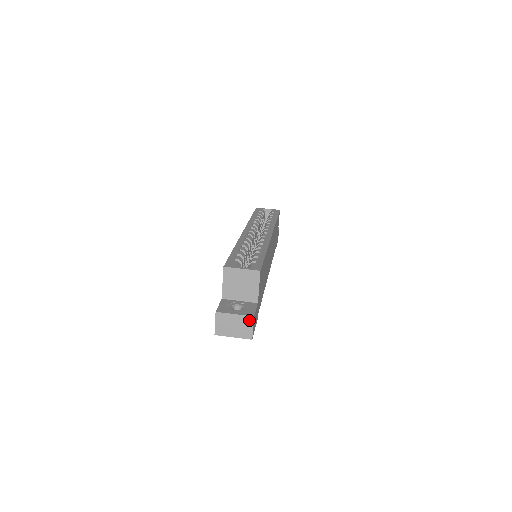
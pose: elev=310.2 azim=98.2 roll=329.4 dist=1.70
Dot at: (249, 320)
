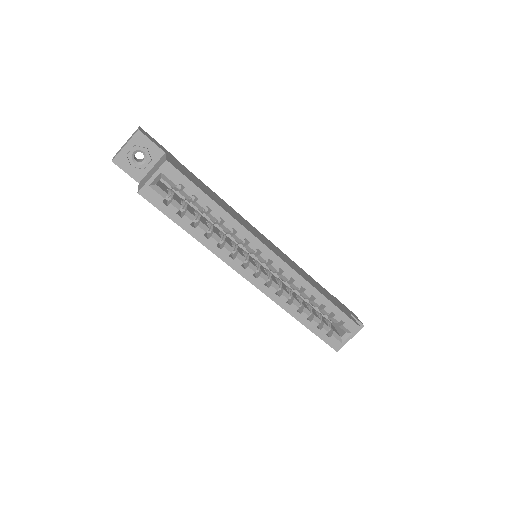
Dot at: occluded
